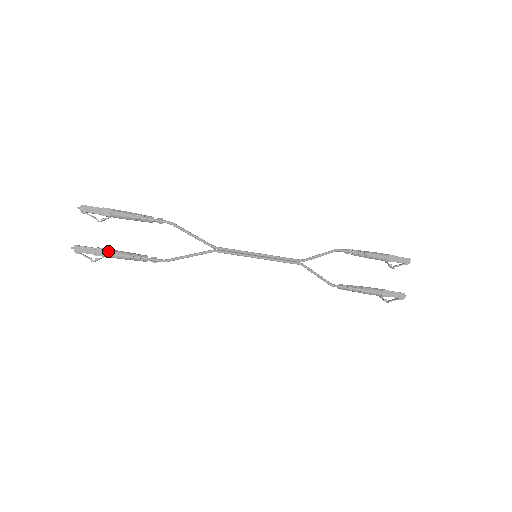
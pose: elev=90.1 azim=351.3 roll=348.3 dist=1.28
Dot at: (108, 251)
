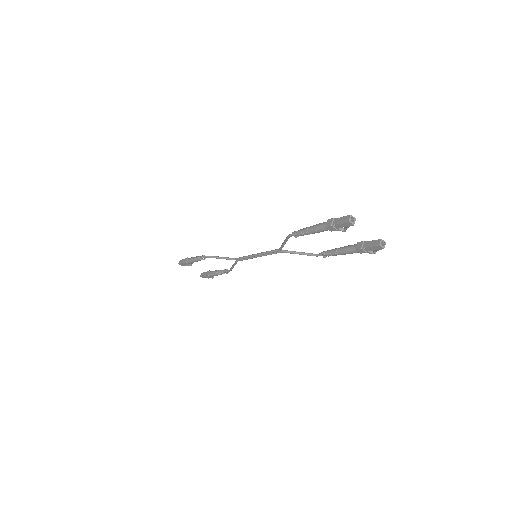
Dot at: (210, 275)
